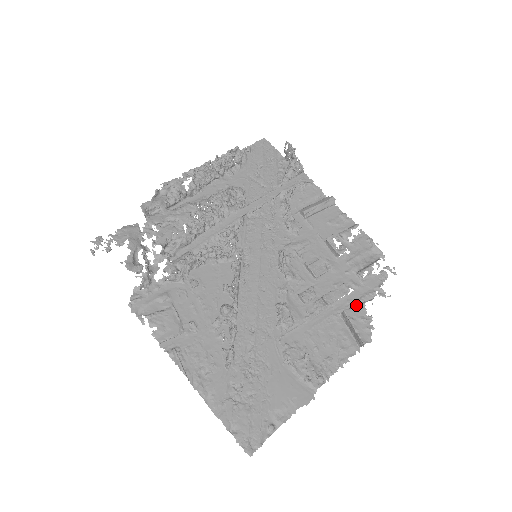
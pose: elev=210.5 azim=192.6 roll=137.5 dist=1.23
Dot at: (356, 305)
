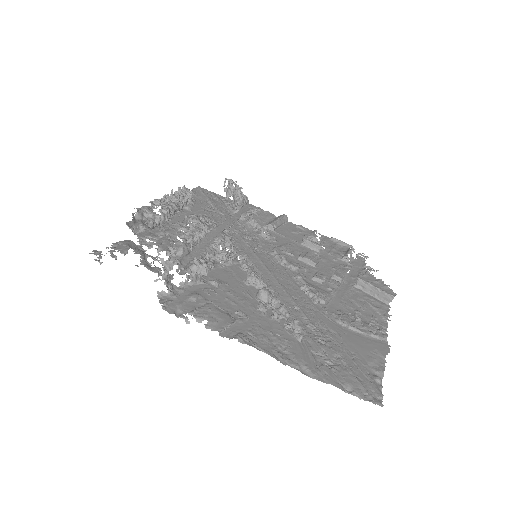
Dot at: occluded
